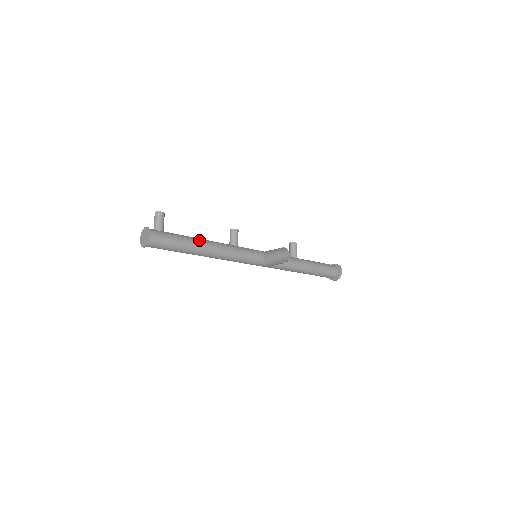
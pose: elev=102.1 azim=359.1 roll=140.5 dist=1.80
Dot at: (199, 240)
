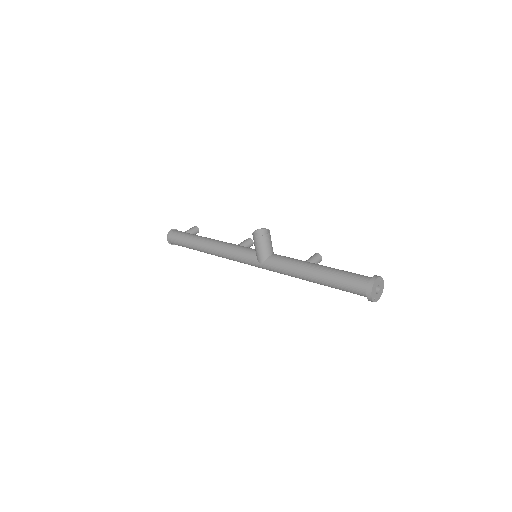
Dot at: (206, 237)
